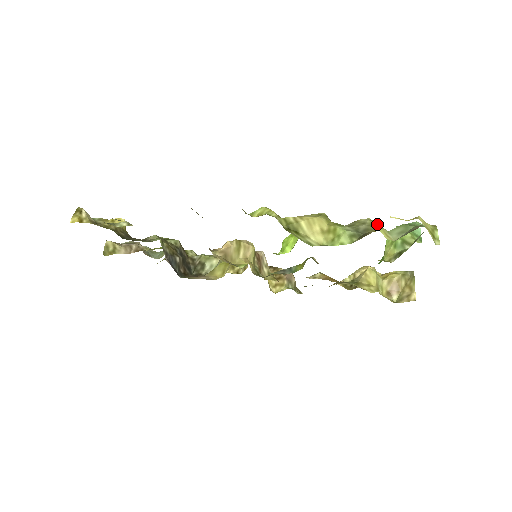
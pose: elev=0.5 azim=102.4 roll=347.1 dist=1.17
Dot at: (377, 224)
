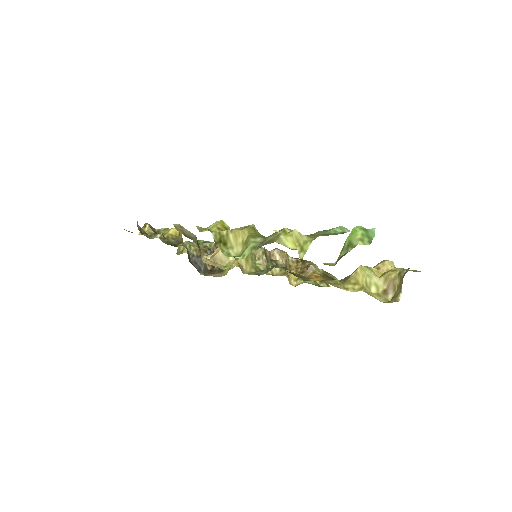
Dot at: (291, 233)
